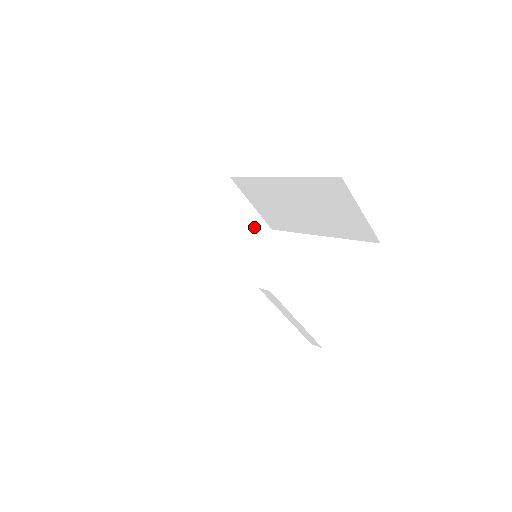
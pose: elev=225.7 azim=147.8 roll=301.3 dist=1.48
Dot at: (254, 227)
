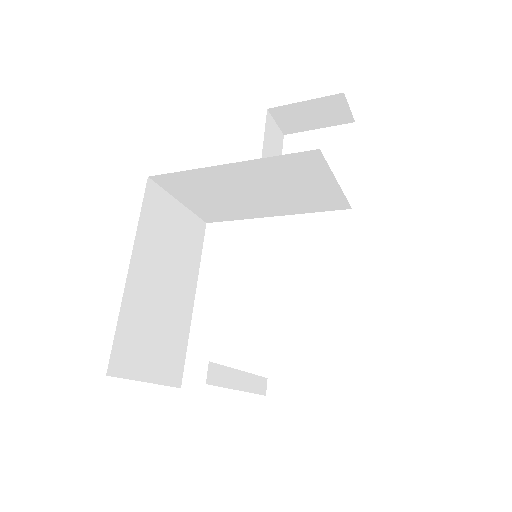
Dot at: (325, 197)
